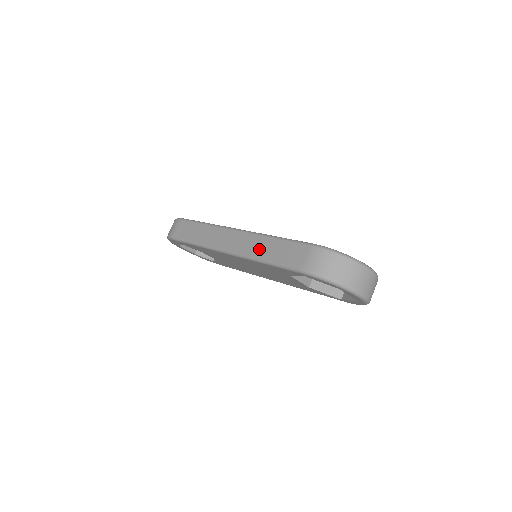
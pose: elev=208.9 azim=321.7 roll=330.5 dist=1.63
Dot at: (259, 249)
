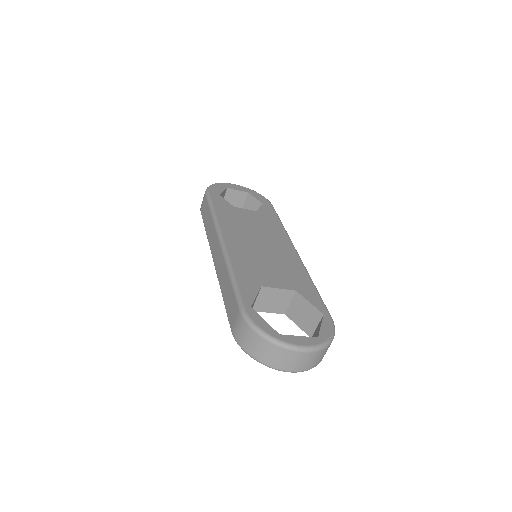
Dot at: (222, 280)
